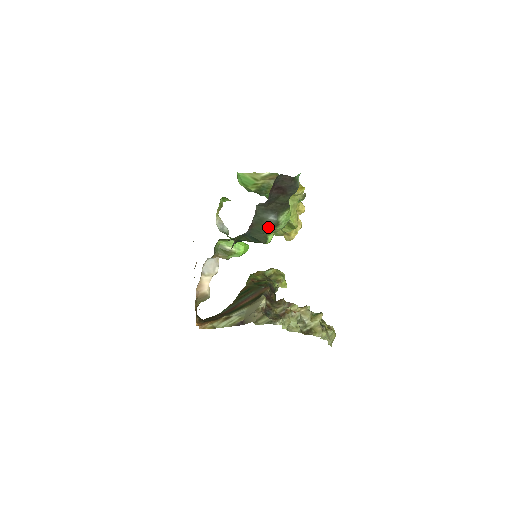
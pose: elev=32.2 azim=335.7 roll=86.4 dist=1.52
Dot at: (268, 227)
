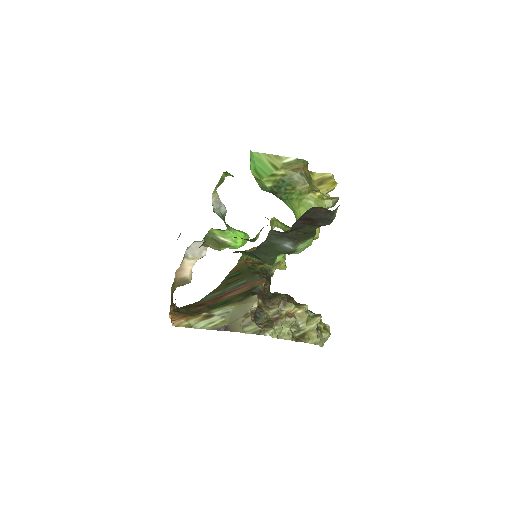
Dot at: (280, 252)
